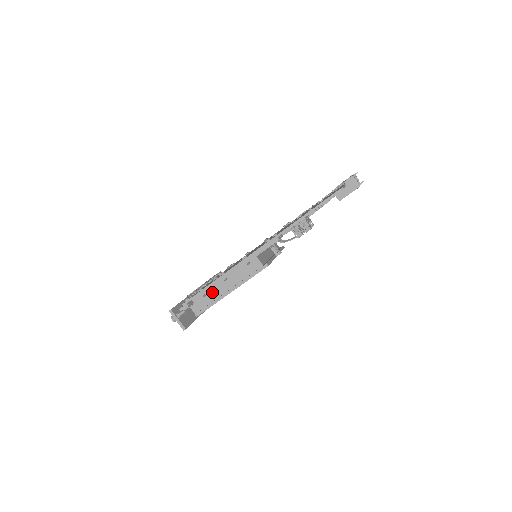
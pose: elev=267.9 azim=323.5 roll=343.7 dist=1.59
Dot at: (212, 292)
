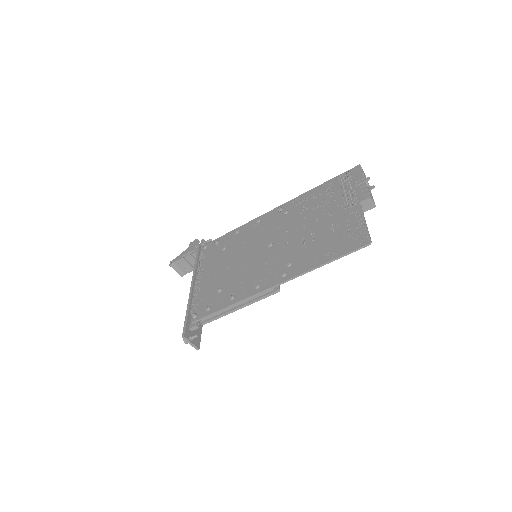
Dot at: occluded
